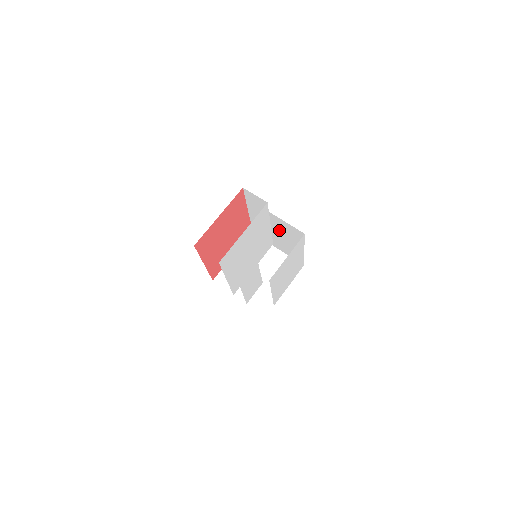
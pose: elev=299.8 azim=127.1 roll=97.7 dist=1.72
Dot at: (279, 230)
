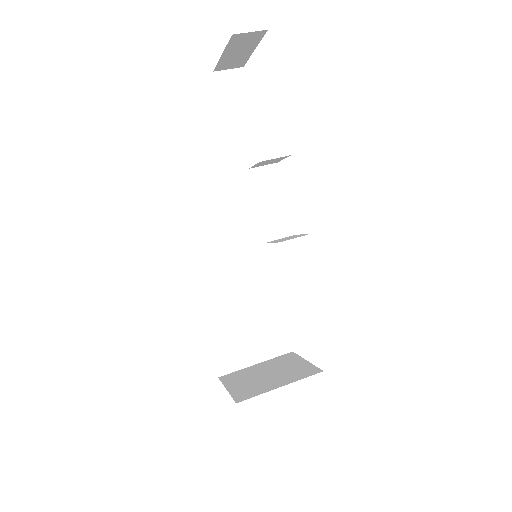
Dot at: (239, 299)
